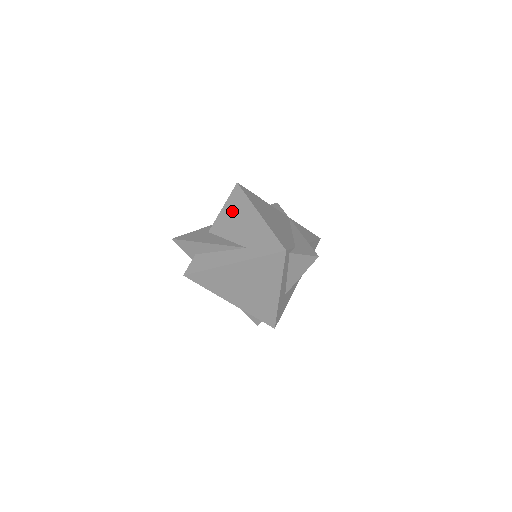
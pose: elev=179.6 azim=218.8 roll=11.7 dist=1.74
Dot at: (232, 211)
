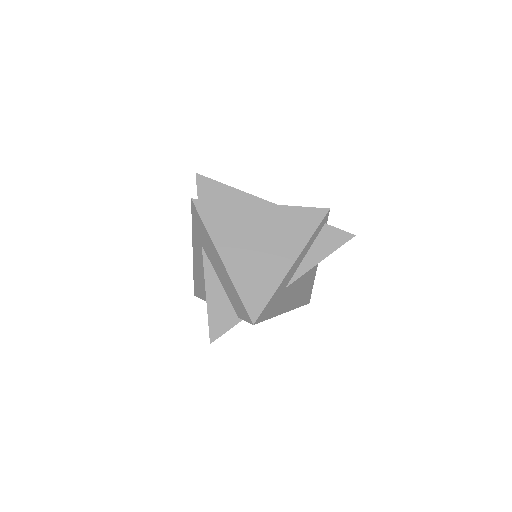
Dot at: occluded
